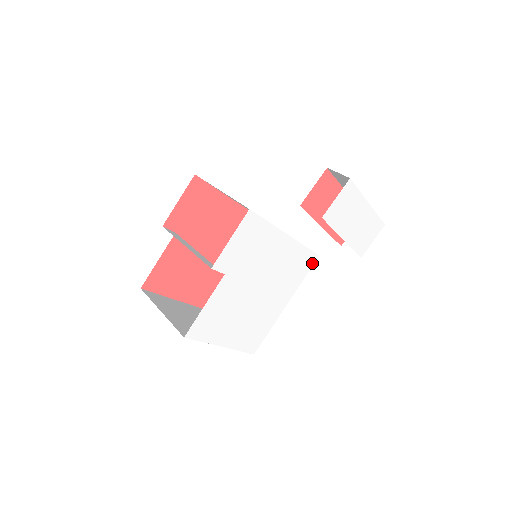
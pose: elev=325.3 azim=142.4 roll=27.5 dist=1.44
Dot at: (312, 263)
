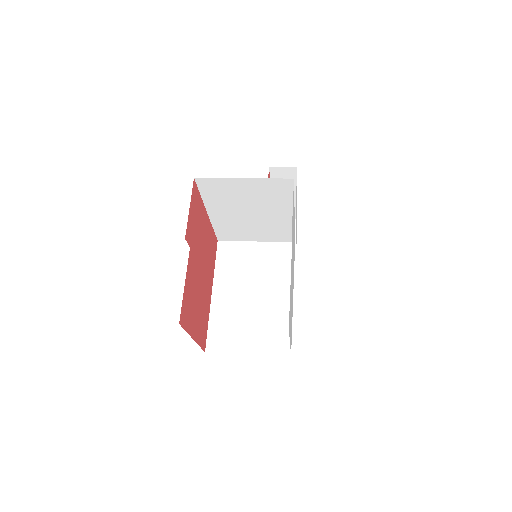
Dot at: occluded
